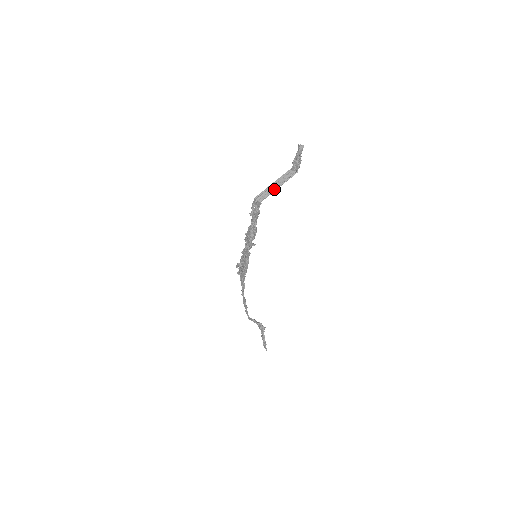
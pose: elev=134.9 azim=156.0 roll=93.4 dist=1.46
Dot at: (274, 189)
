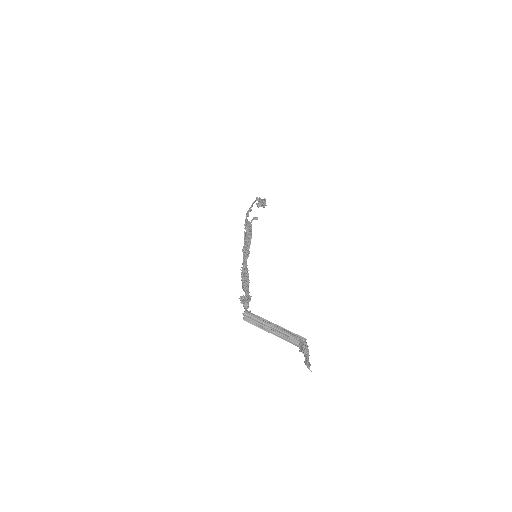
Dot at: (266, 329)
